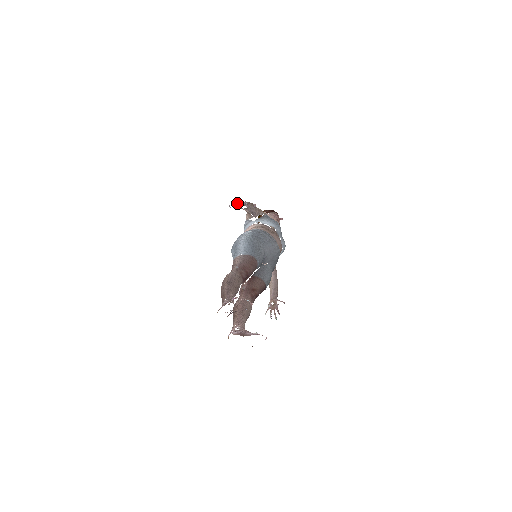
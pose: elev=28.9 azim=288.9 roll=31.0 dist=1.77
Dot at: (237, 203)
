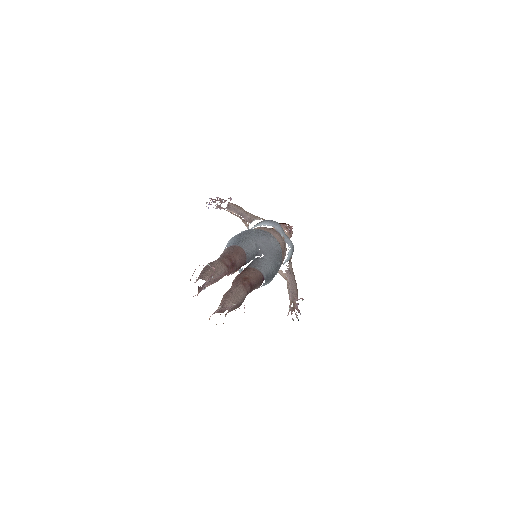
Dot at: (210, 200)
